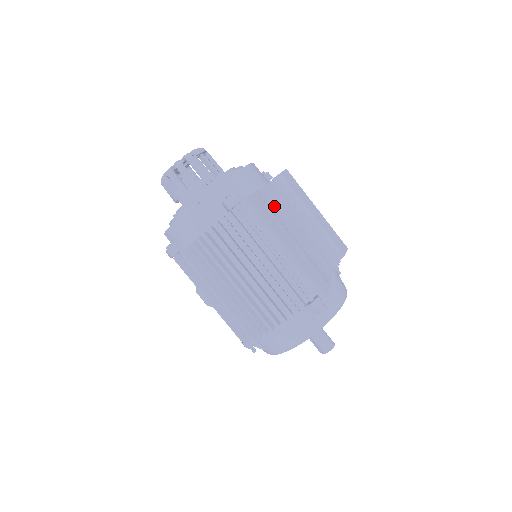
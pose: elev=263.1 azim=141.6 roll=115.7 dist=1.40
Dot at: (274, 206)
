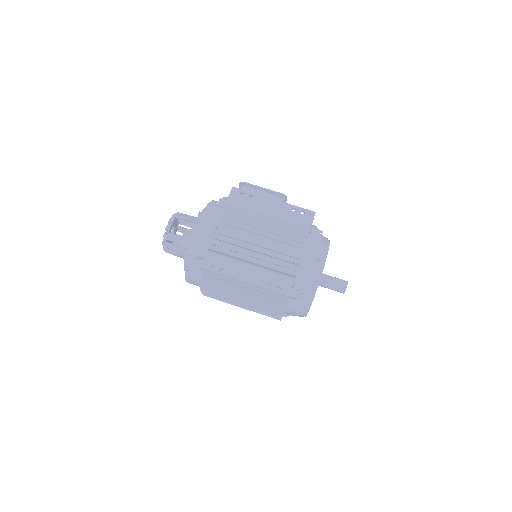
Dot at: (229, 243)
